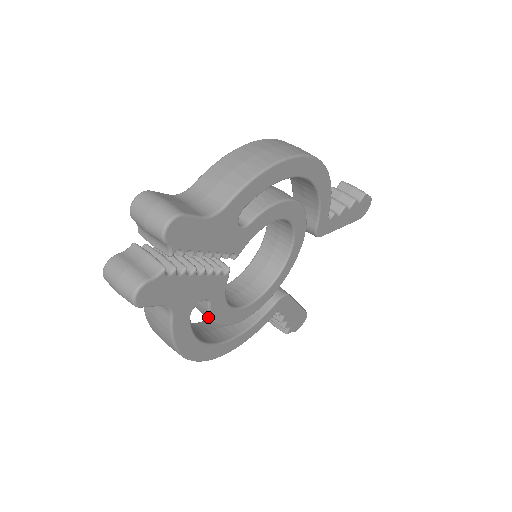
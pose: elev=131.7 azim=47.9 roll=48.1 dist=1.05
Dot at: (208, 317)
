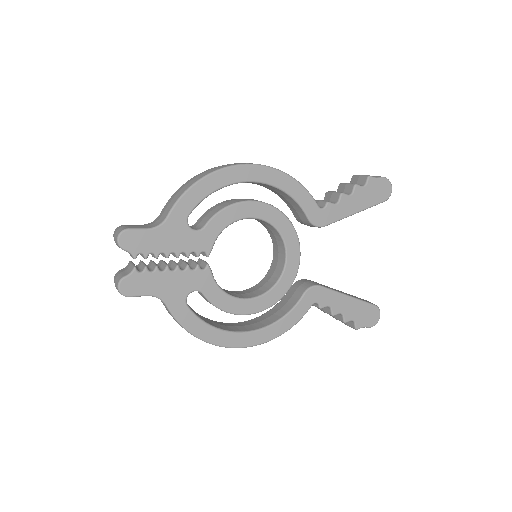
Dot at: occluded
